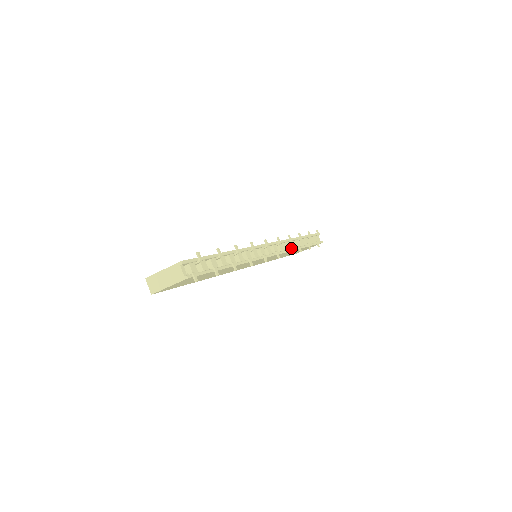
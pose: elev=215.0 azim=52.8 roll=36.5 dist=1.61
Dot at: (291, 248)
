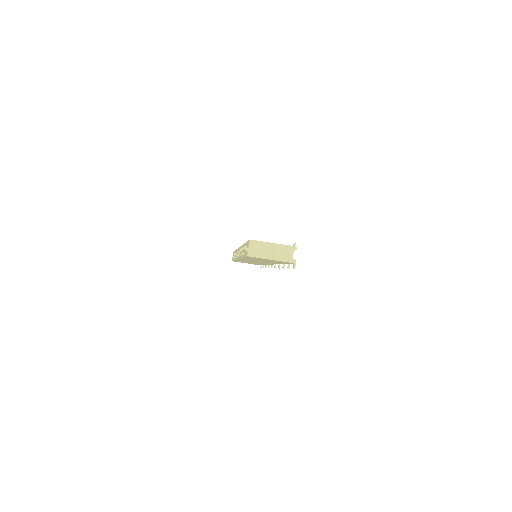
Dot at: occluded
